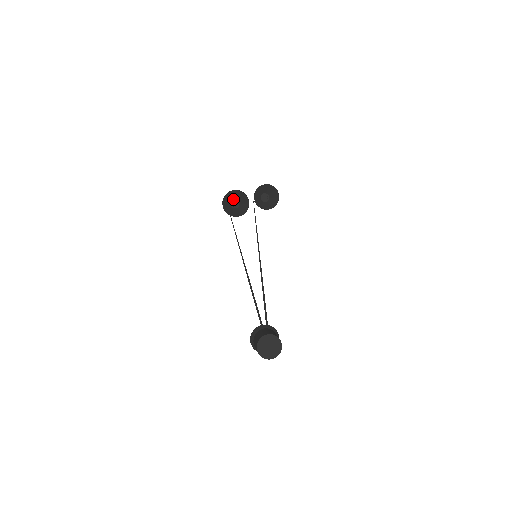
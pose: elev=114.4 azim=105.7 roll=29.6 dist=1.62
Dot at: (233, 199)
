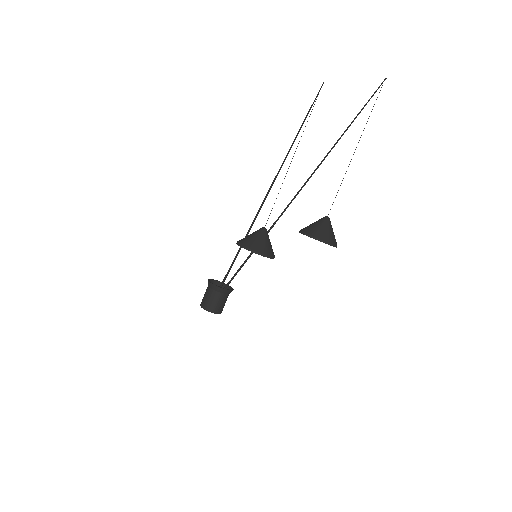
Dot at: (262, 234)
